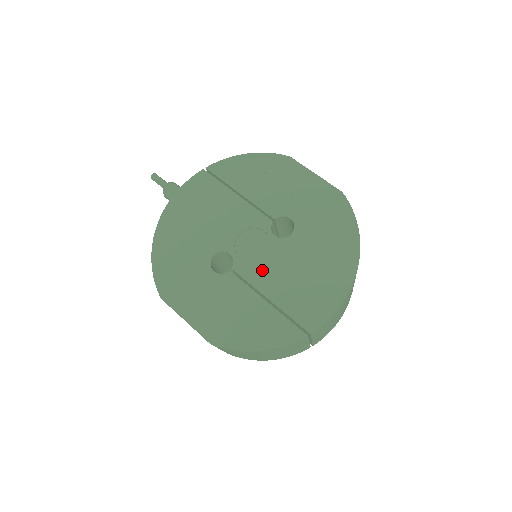
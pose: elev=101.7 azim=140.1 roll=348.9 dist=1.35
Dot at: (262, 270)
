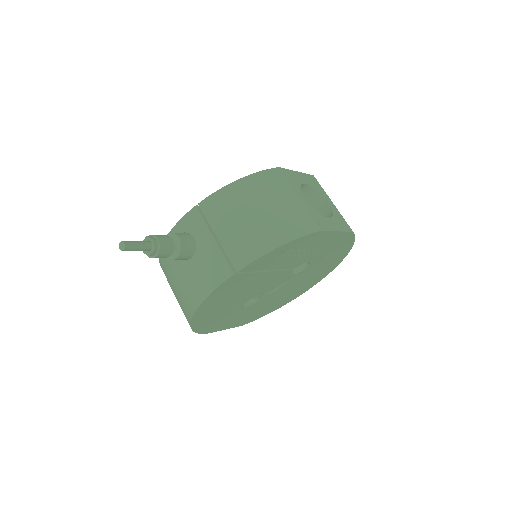
Dot at: (280, 291)
